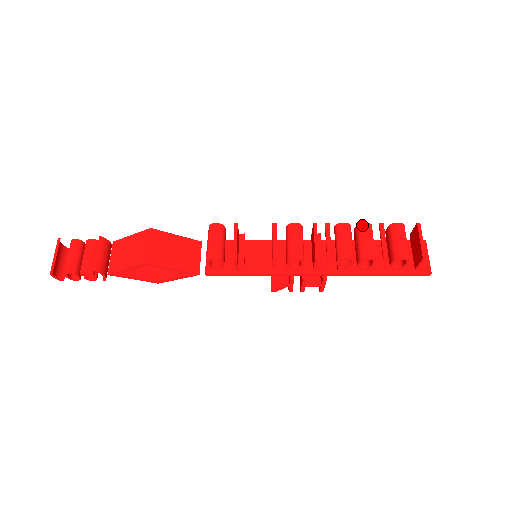
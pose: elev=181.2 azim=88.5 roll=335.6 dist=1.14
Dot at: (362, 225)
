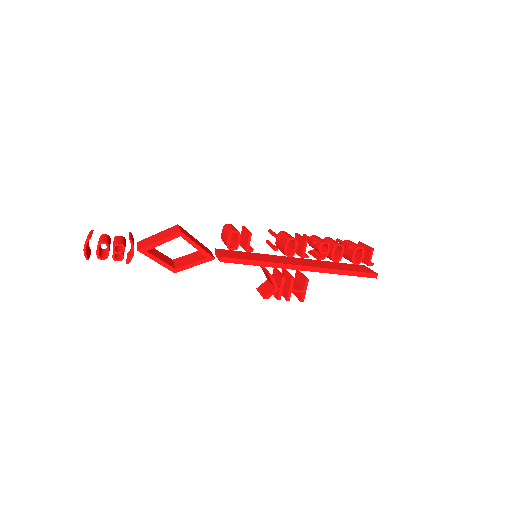
Dot at: (327, 237)
